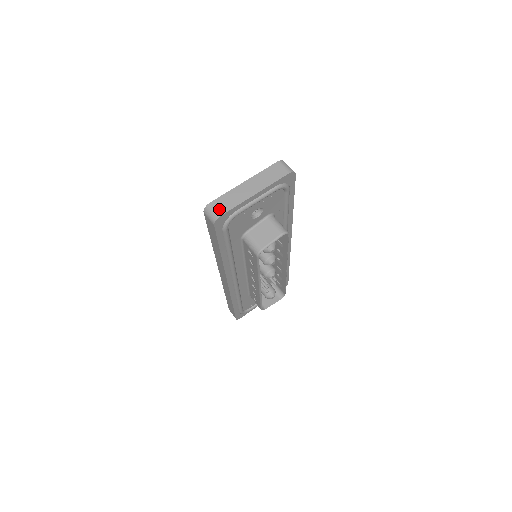
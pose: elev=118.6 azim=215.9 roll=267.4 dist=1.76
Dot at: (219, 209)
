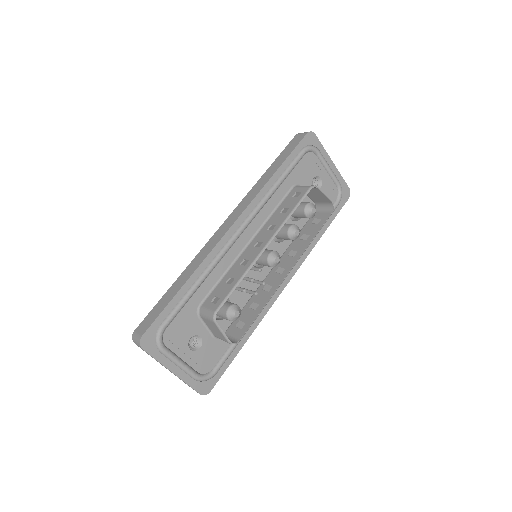
Dot at: occluded
